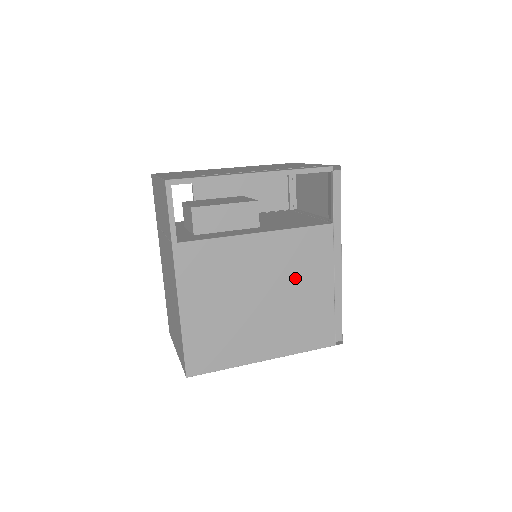
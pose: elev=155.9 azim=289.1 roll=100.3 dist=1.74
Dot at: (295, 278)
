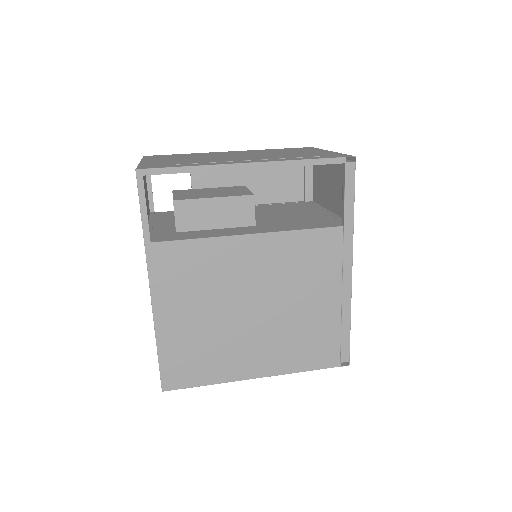
Dot at: (293, 288)
